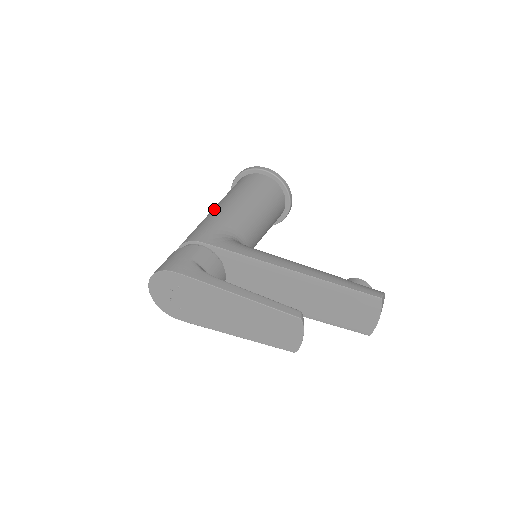
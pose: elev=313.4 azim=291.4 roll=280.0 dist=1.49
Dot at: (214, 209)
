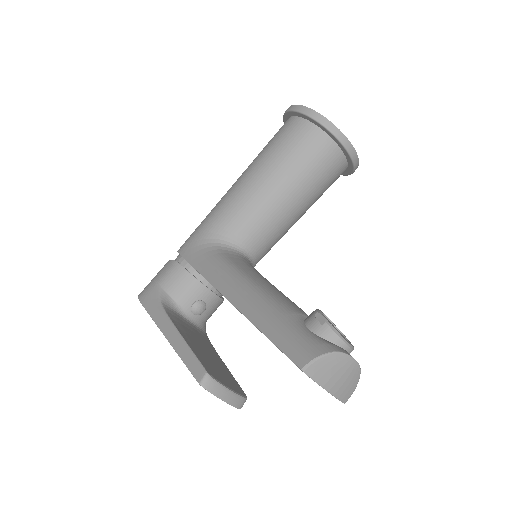
Dot at: occluded
